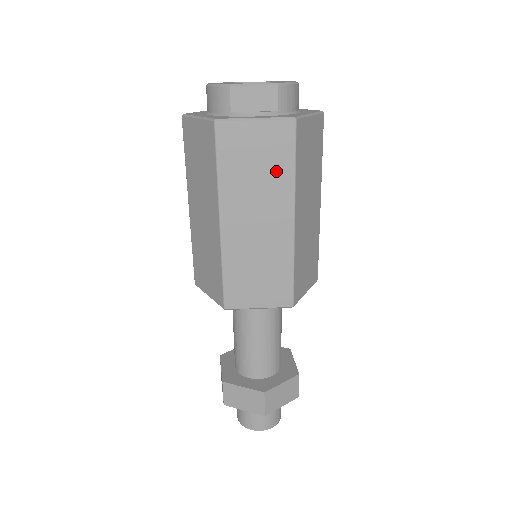
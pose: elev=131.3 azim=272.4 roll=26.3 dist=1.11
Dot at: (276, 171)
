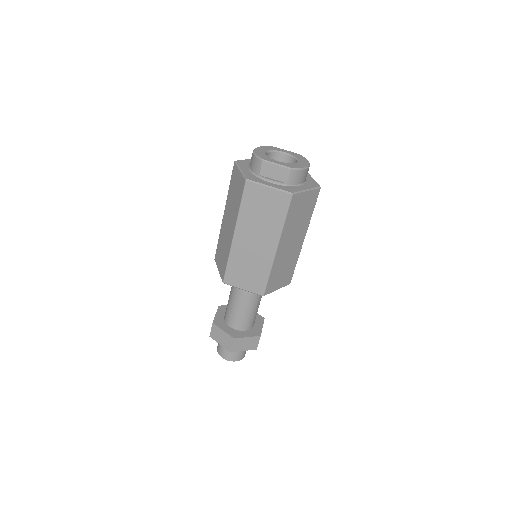
Dot at: (273, 218)
